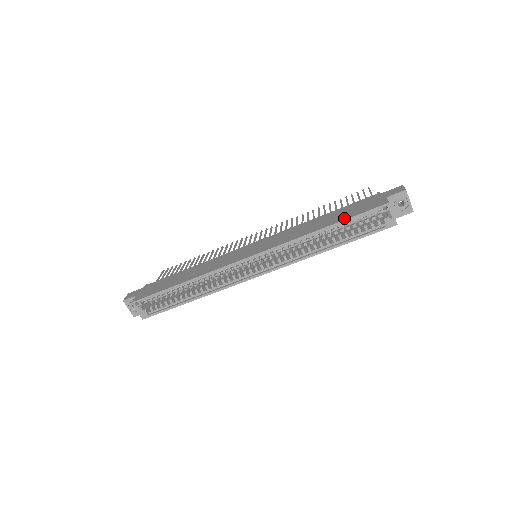
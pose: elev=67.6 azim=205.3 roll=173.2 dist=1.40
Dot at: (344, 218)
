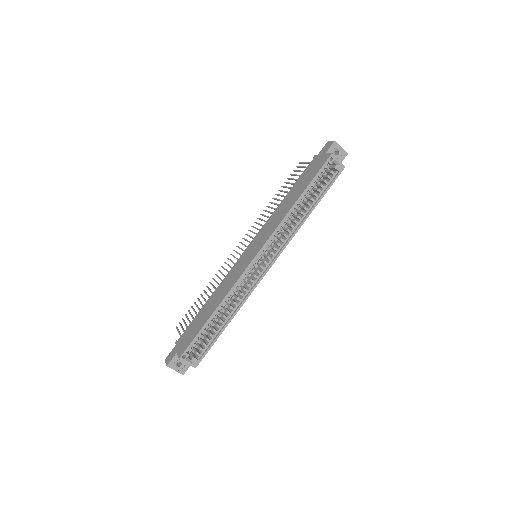
Dot at: (308, 183)
